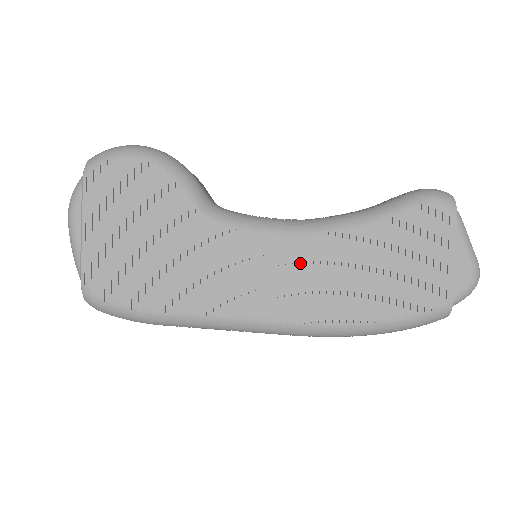
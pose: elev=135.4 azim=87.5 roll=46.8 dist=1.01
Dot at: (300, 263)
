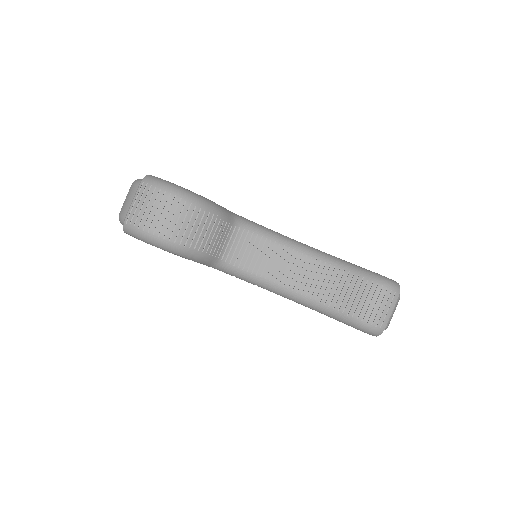
Dot at: occluded
